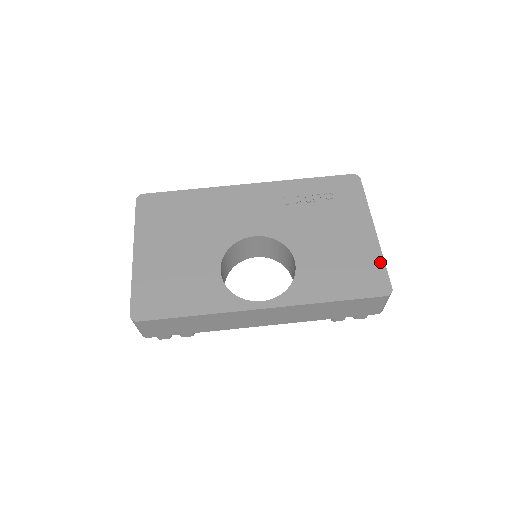
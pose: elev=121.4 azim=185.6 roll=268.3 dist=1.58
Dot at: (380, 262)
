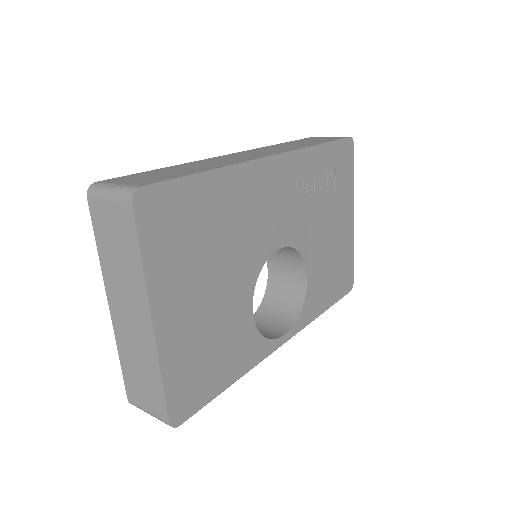
Dot at: (352, 257)
